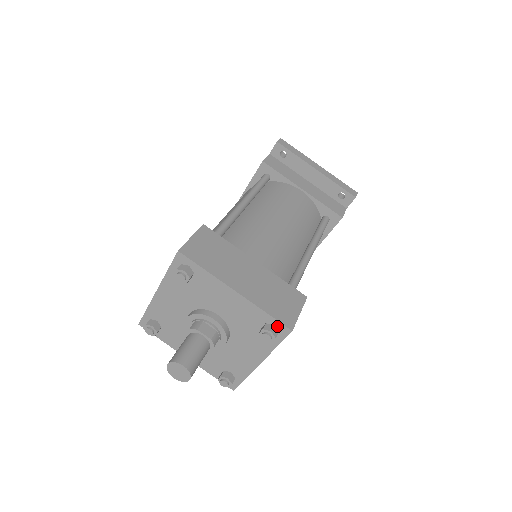
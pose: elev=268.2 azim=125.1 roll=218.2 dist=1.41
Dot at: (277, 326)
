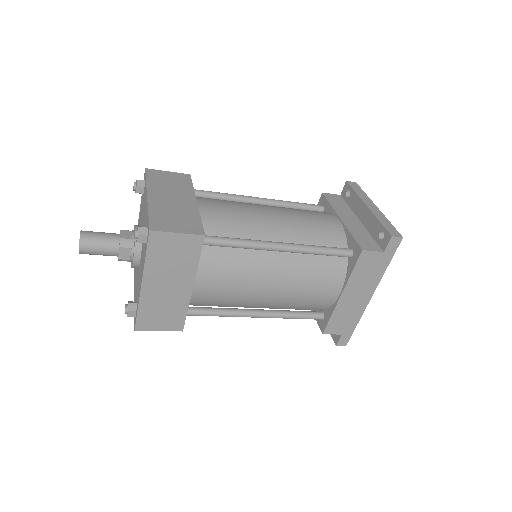
Dot at: (148, 228)
